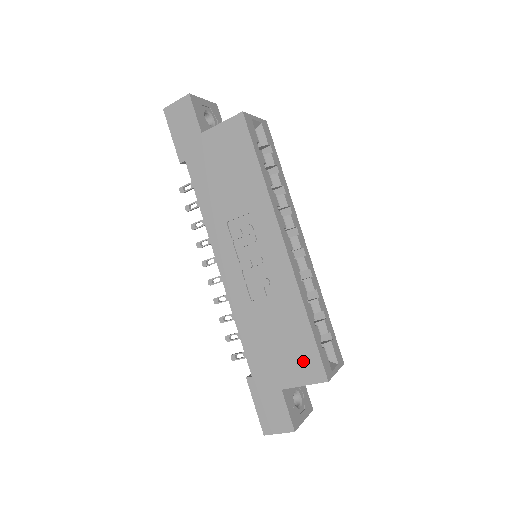
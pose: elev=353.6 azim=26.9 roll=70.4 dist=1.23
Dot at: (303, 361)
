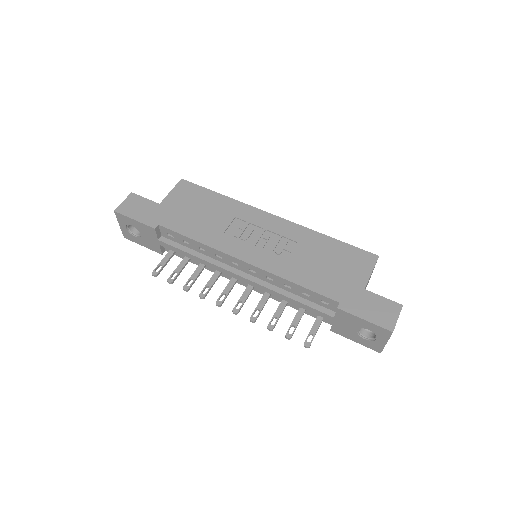
Dot at: (354, 260)
